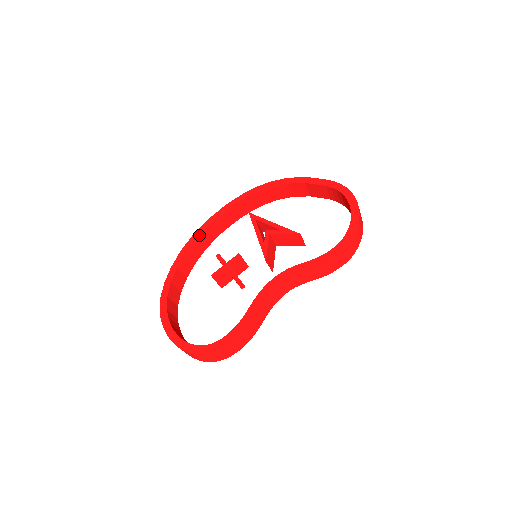
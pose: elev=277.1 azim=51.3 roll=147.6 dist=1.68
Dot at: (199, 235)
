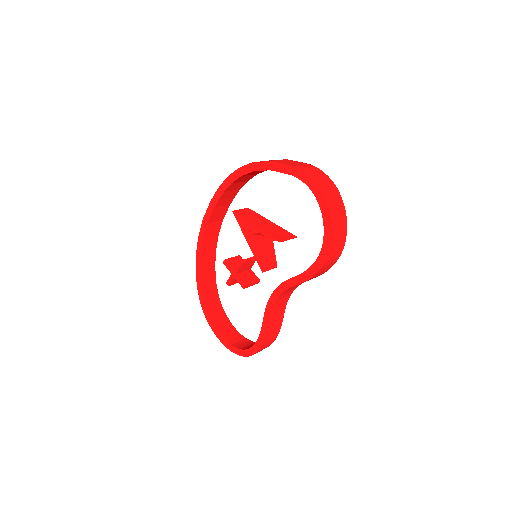
Dot at: (203, 237)
